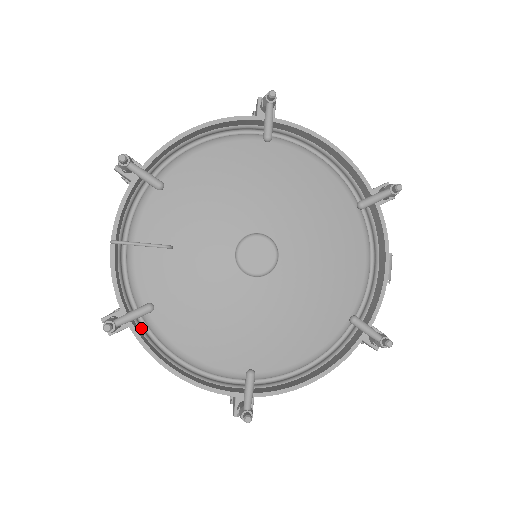
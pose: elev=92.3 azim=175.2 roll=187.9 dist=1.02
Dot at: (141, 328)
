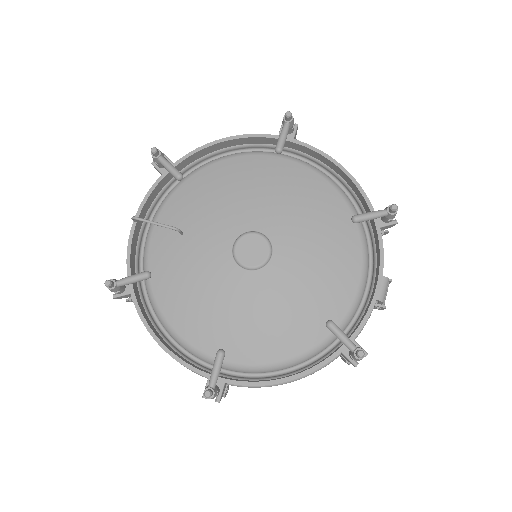
Dot at: (143, 300)
